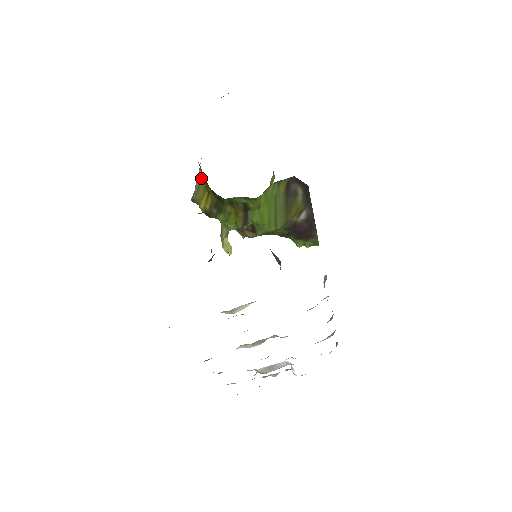
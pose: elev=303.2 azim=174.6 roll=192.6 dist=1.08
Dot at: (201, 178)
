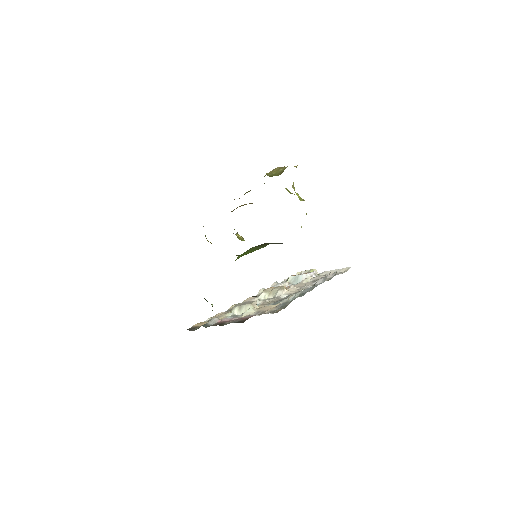
Dot at: occluded
